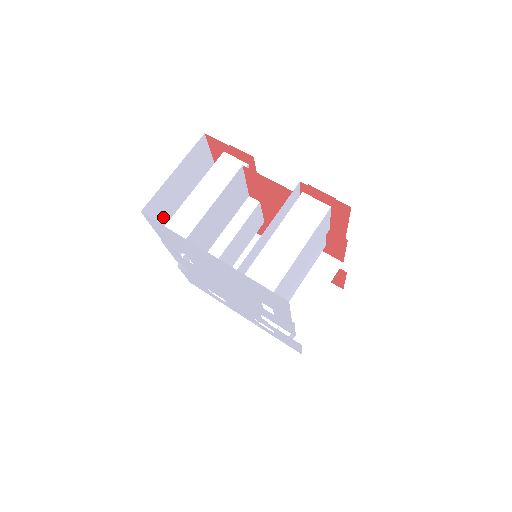
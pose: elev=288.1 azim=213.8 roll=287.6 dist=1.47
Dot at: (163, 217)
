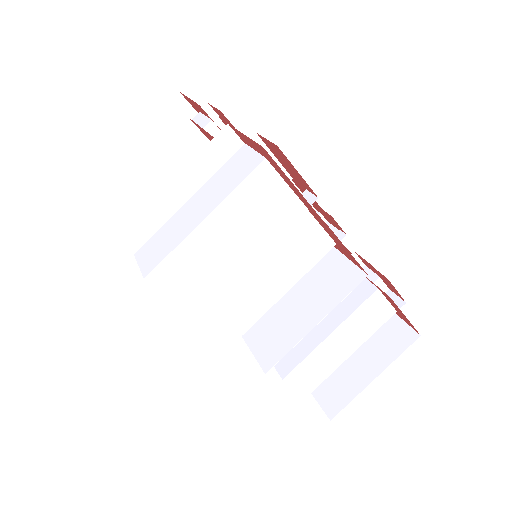
Dot at: occluded
